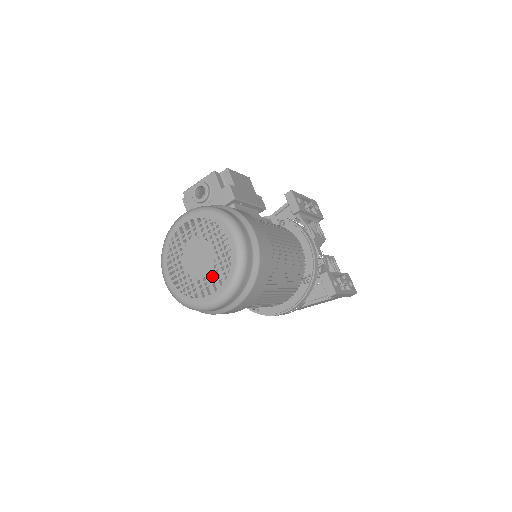
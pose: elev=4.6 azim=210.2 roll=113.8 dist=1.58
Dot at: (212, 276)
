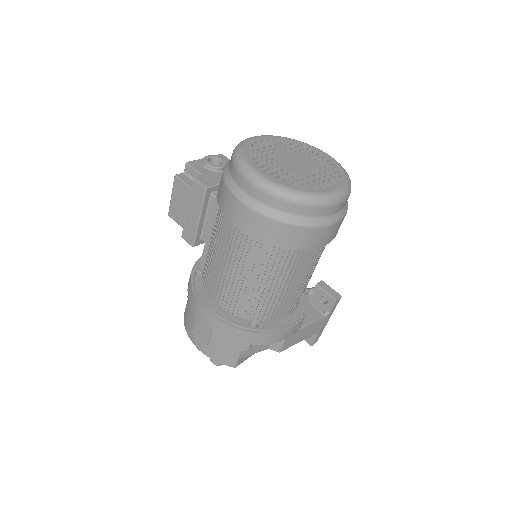
Dot at: (323, 174)
